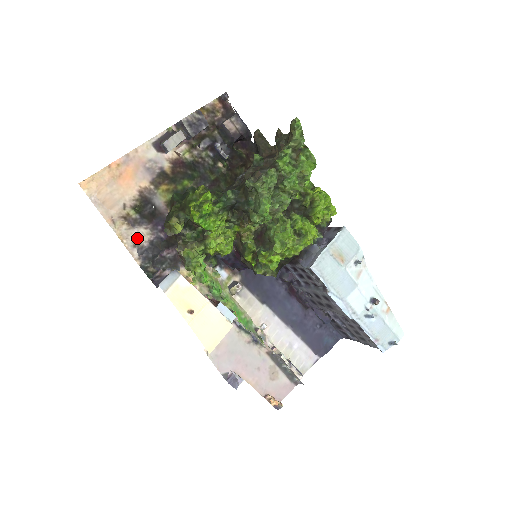
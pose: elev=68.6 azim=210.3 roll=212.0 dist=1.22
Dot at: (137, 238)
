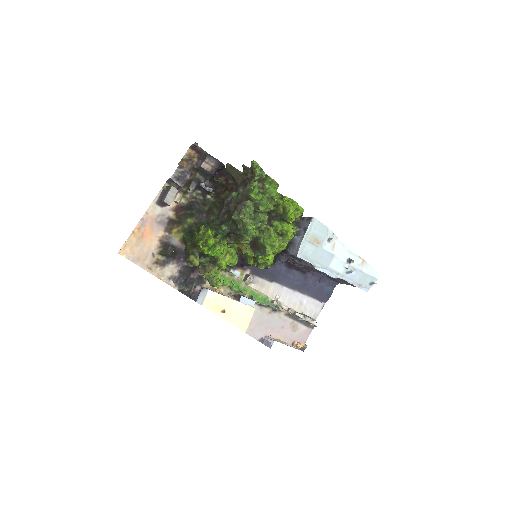
Dot at: (169, 273)
